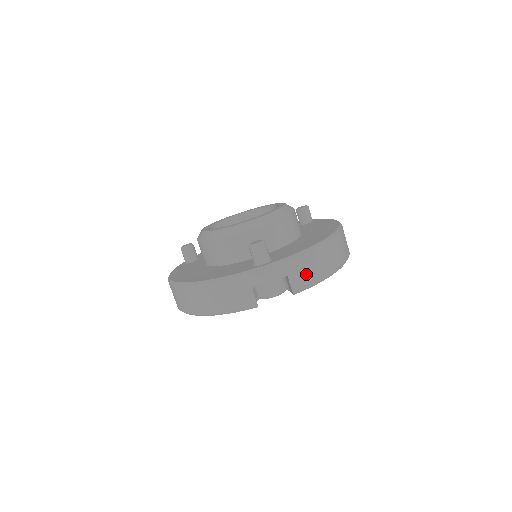
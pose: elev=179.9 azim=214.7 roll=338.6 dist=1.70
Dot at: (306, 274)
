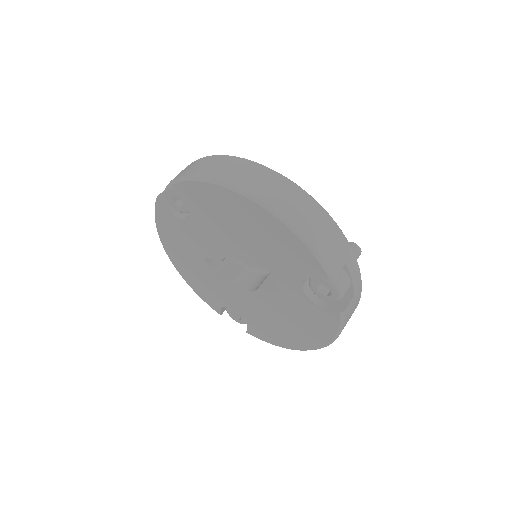
Dot at: (192, 169)
